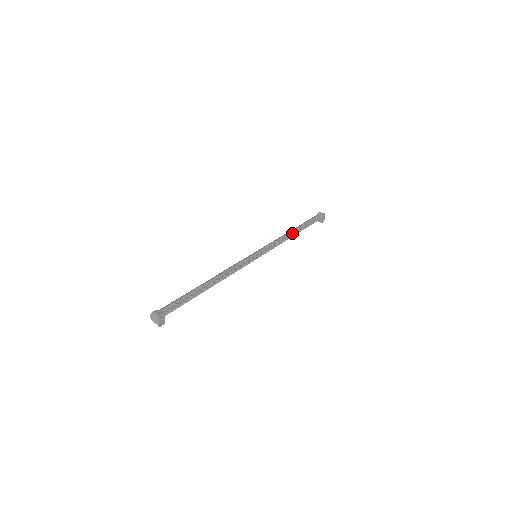
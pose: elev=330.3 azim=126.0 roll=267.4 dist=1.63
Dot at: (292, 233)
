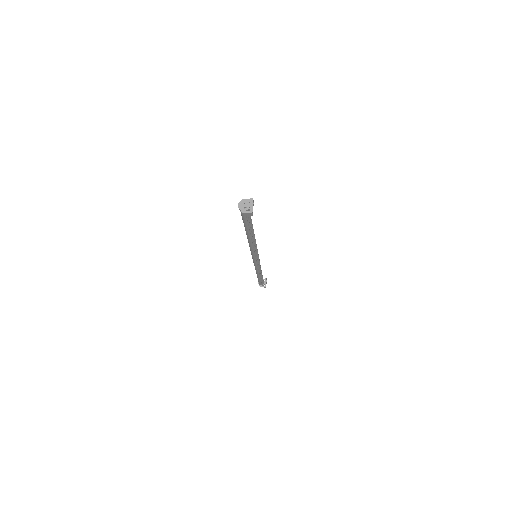
Dot at: occluded
